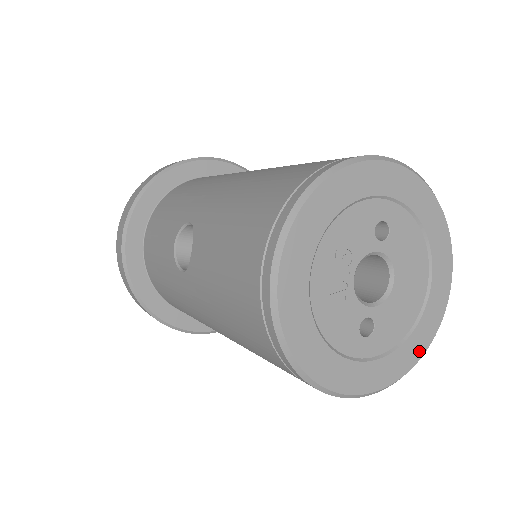
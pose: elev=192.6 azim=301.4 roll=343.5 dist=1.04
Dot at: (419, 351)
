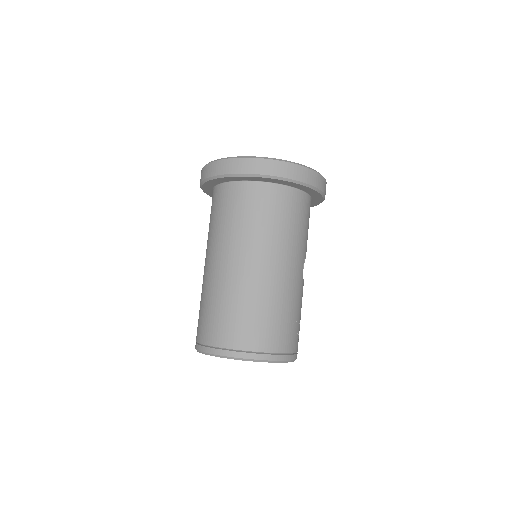
Dot at: occluded
